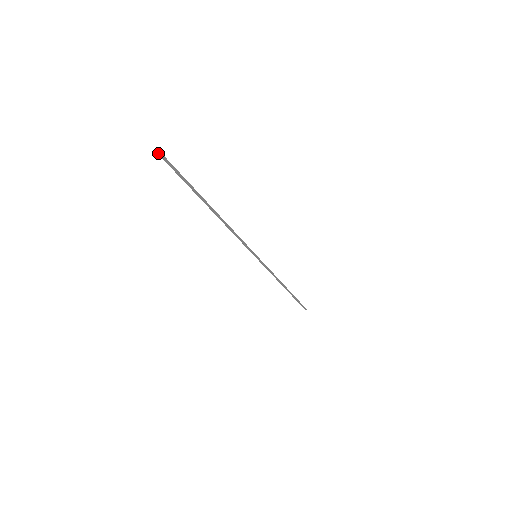
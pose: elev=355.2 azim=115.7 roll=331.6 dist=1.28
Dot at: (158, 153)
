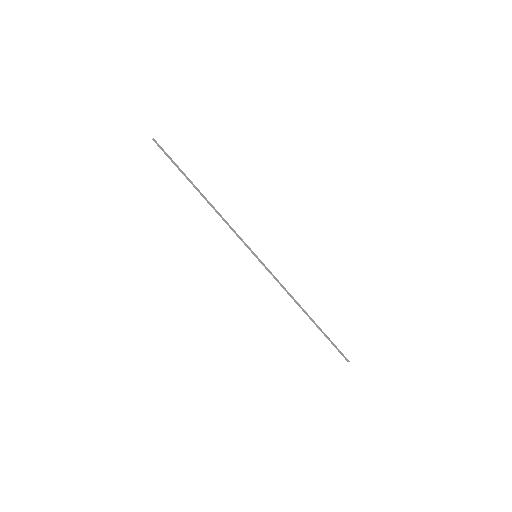
Dot at: (153, 140)
